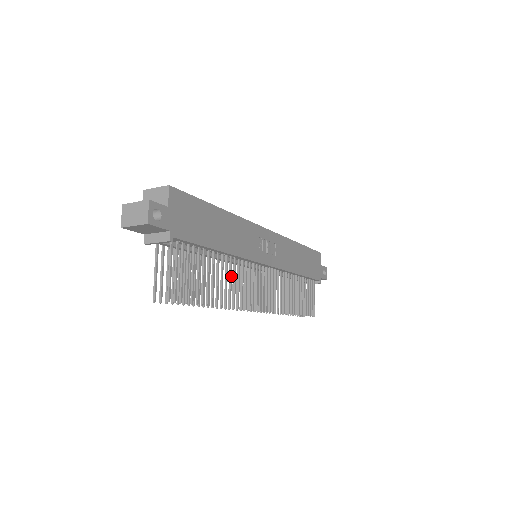
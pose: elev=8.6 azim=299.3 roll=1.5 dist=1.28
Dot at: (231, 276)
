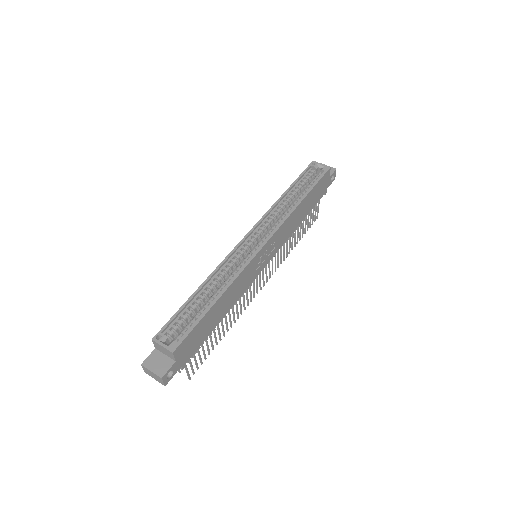
Dot at: (233, 309)
